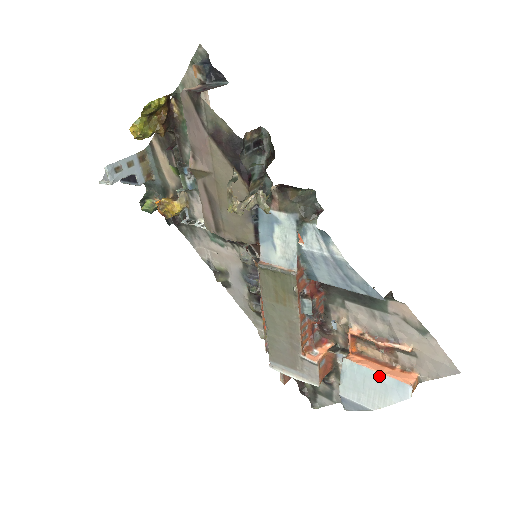
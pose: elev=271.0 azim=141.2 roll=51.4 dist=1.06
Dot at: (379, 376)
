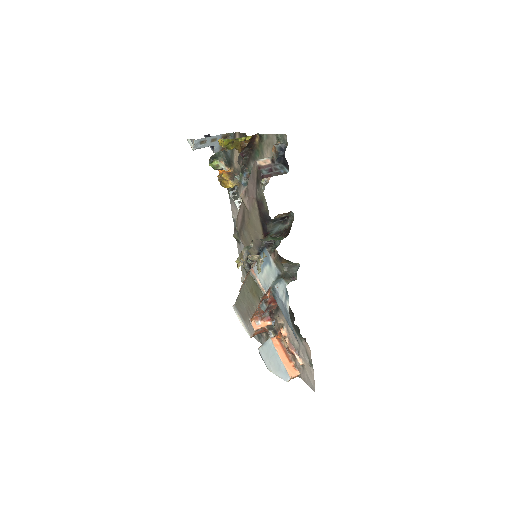
Dot at: (280, 361)
